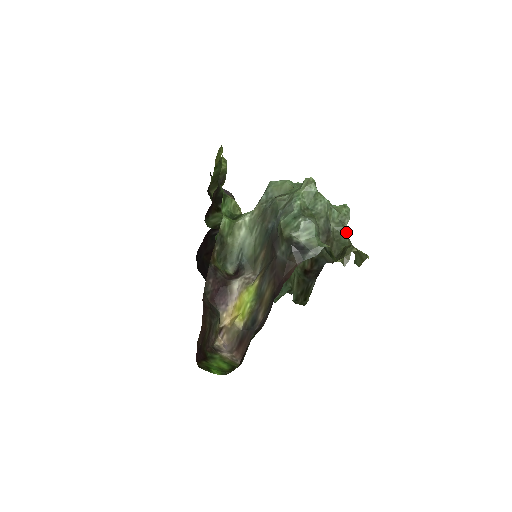
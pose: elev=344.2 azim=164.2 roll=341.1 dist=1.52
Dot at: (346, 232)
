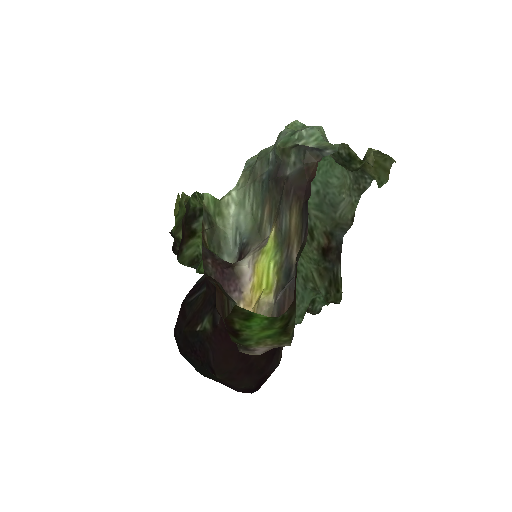
Dot at: occluded
